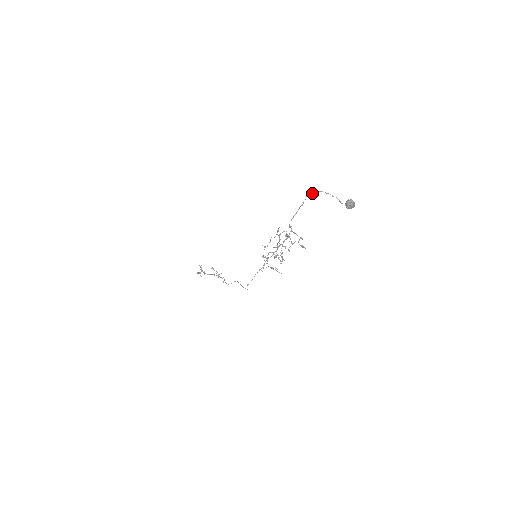
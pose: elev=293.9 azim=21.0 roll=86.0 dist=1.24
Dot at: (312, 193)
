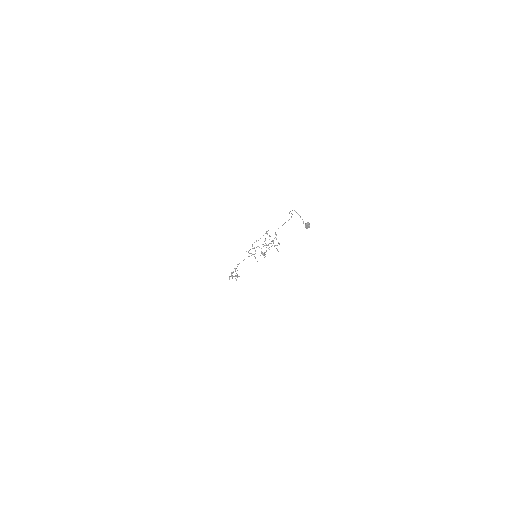
Dot at: (290, 211)
